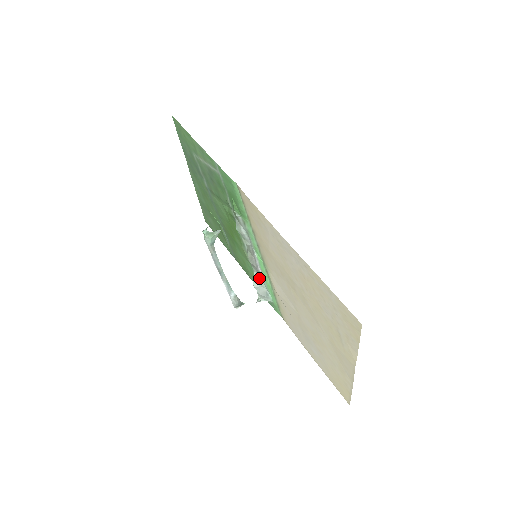
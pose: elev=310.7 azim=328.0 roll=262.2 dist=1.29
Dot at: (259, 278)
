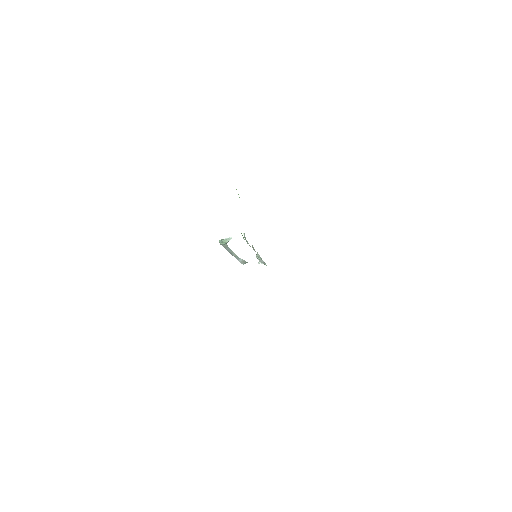
Dot at: occluded
